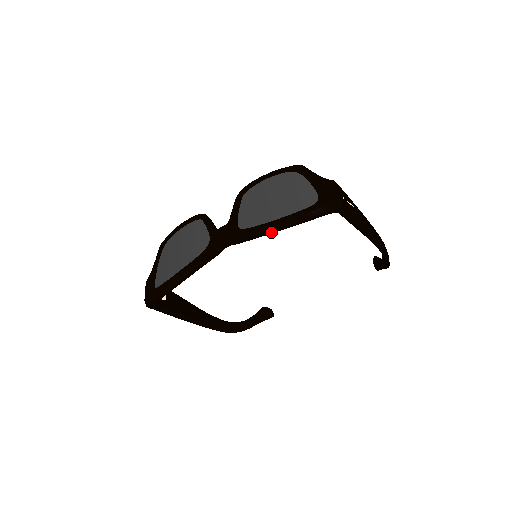
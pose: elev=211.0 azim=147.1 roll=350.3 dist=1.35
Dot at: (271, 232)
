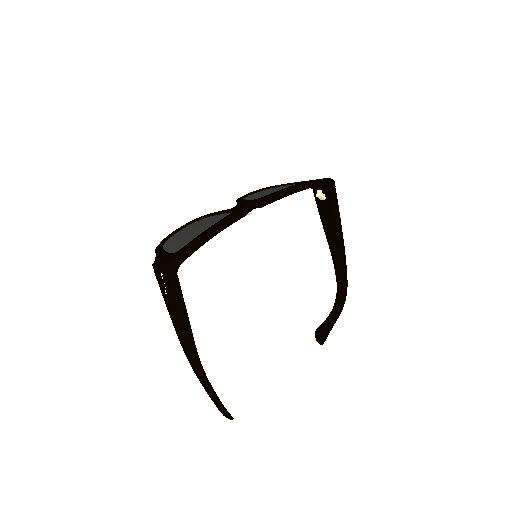
Dot at: (290, 193)
